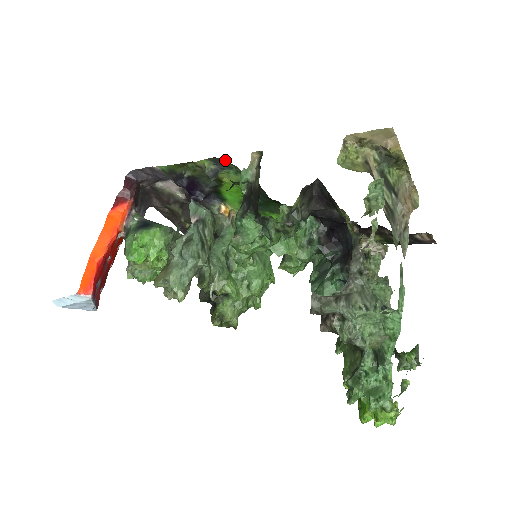
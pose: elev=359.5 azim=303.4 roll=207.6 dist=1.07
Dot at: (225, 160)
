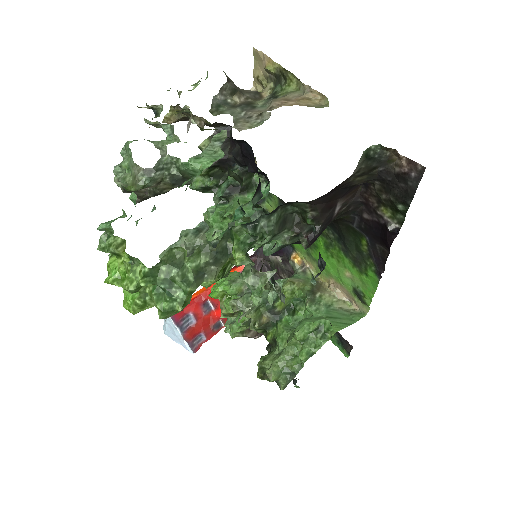
Dot at: occluded
